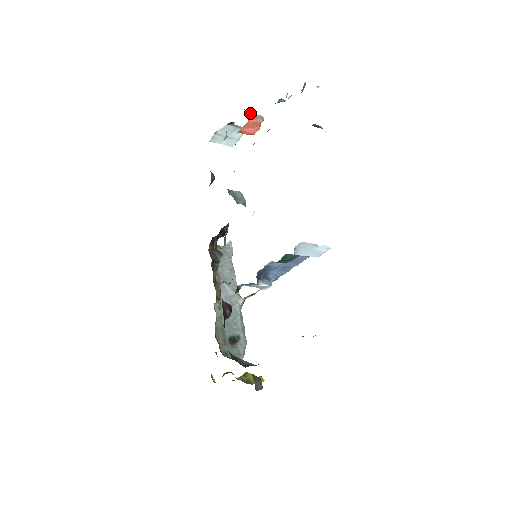
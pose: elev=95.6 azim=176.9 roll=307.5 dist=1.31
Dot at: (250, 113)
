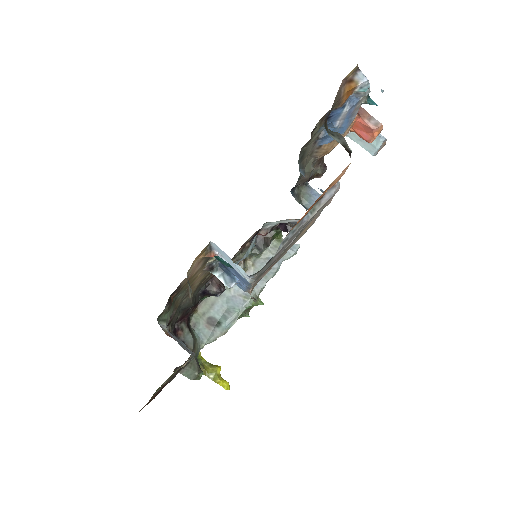
Dot at: (363, 112)
